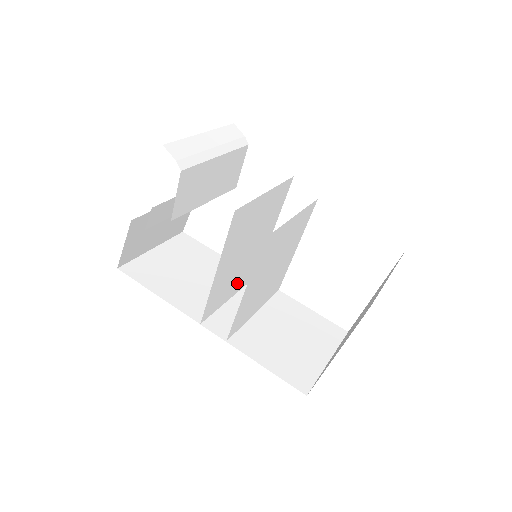
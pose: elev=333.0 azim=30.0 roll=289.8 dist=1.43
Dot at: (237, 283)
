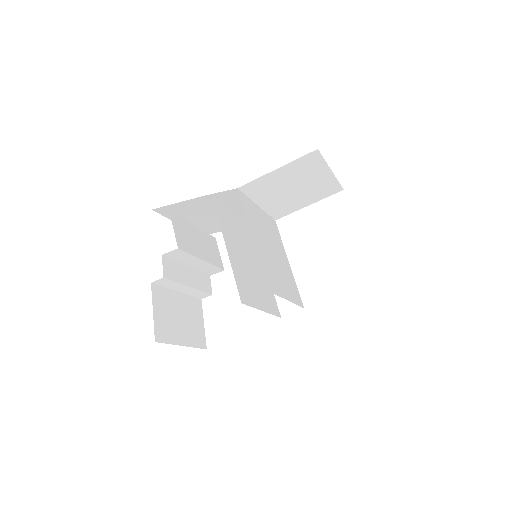
Dot at: (260, 297)
